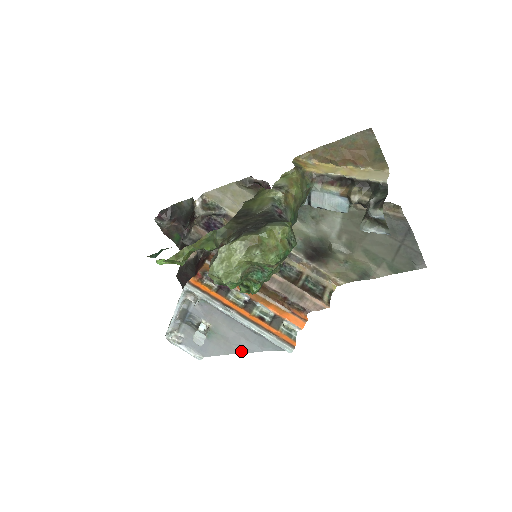
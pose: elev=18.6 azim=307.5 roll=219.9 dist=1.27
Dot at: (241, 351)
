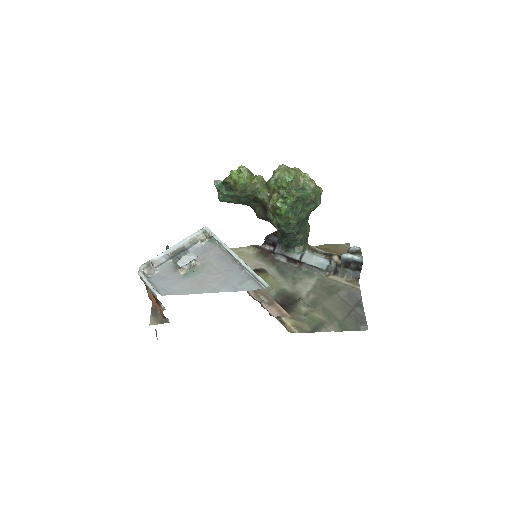
Dot at: (212, 291)
